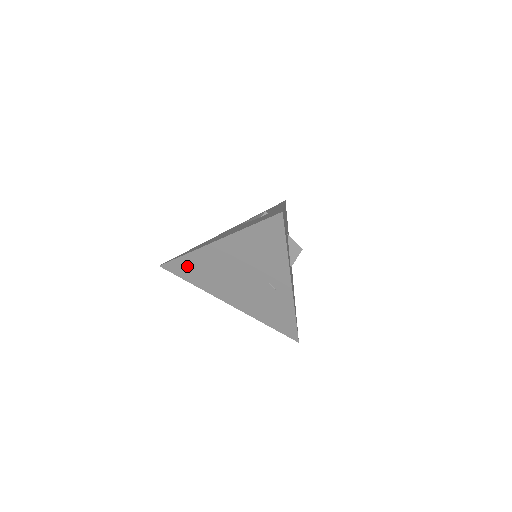
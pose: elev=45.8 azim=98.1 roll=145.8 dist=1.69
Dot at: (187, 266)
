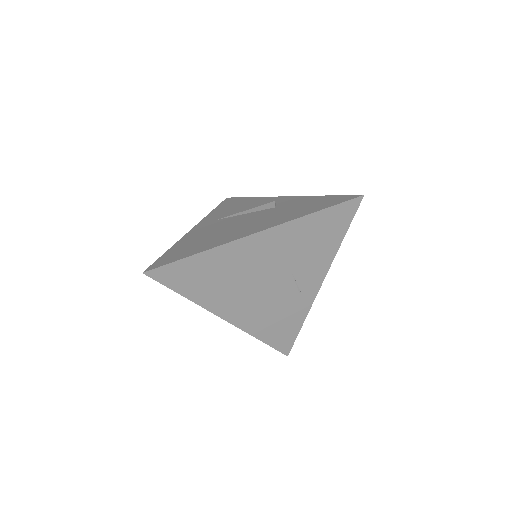
Dot at: (194, 270)
